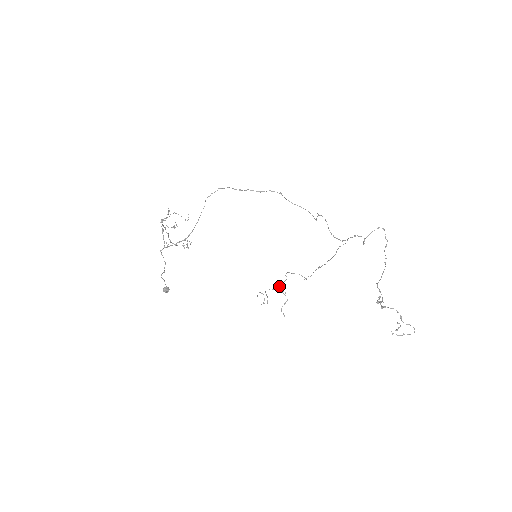
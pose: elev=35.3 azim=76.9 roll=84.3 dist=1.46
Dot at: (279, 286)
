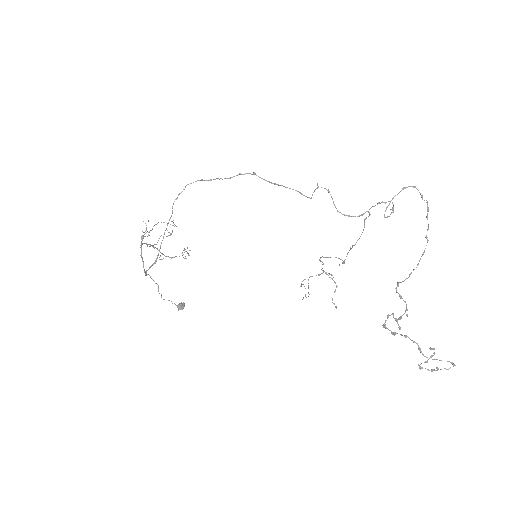
Dot at: (323, 270)
